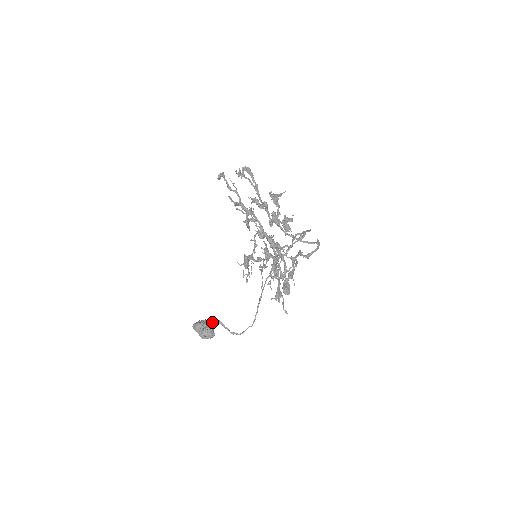
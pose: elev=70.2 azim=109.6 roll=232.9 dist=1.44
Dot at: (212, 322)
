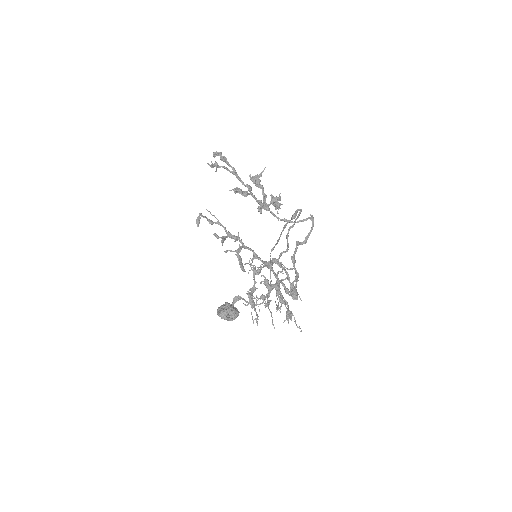
Dot at: (233, 300)
